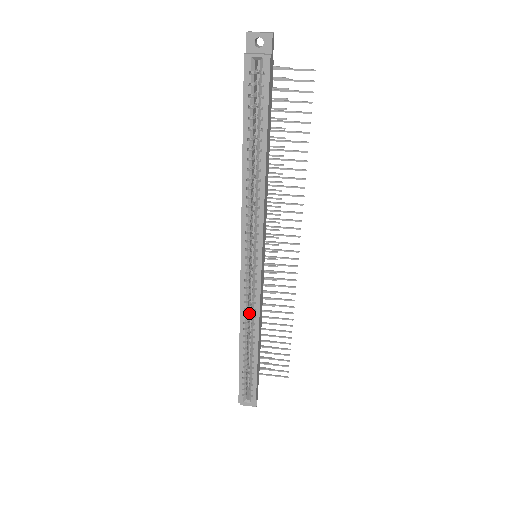
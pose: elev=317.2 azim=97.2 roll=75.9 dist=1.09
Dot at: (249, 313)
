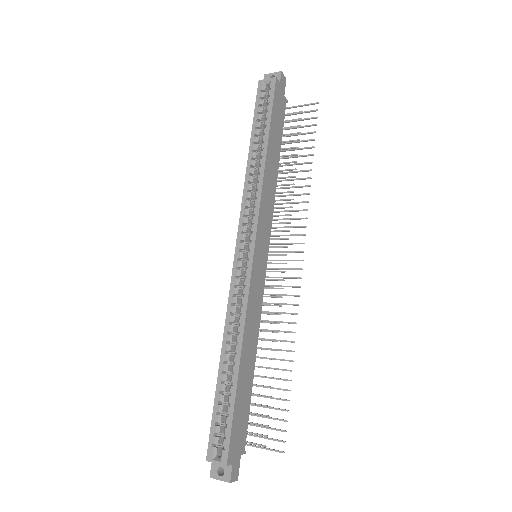
Dot at: occluded
